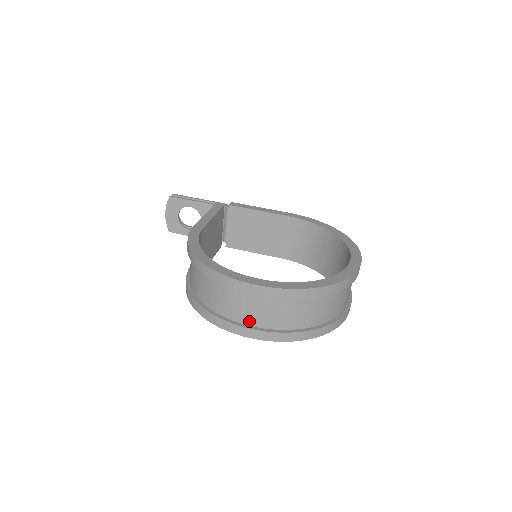
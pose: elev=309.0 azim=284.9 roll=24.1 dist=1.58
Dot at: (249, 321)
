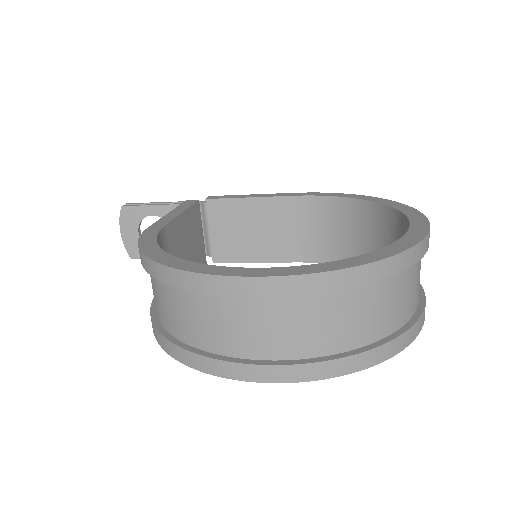
Dot at: (260, 351)
